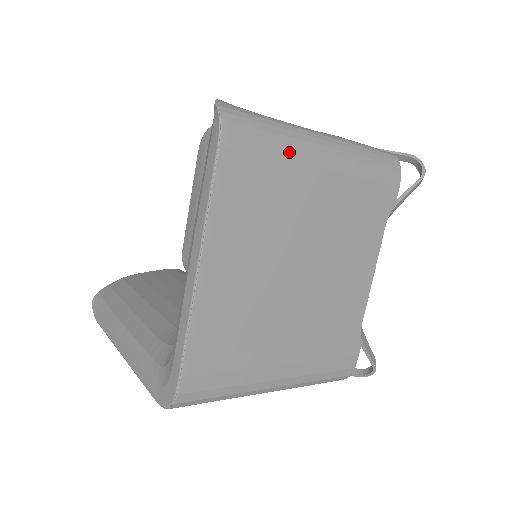
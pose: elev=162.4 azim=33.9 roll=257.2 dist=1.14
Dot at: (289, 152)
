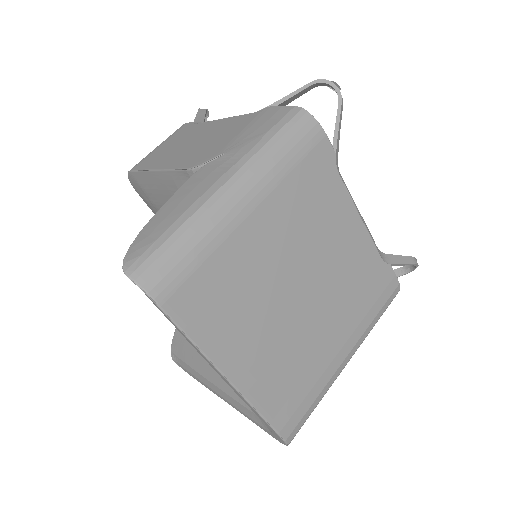
Dot at: (213, 239)
